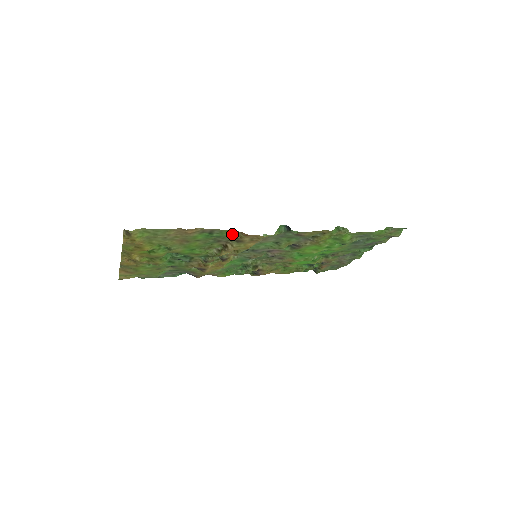
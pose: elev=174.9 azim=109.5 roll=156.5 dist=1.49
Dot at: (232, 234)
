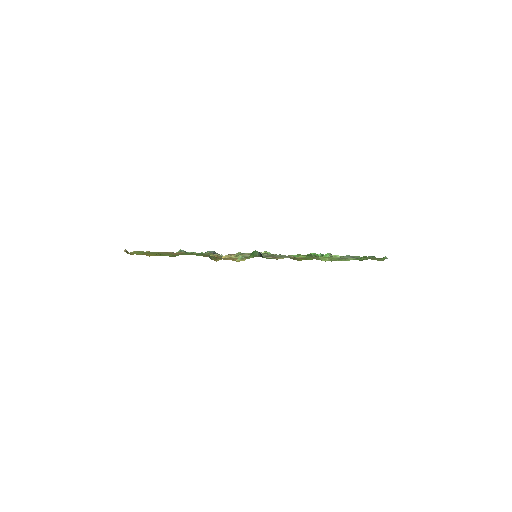
Dot at: occluded
